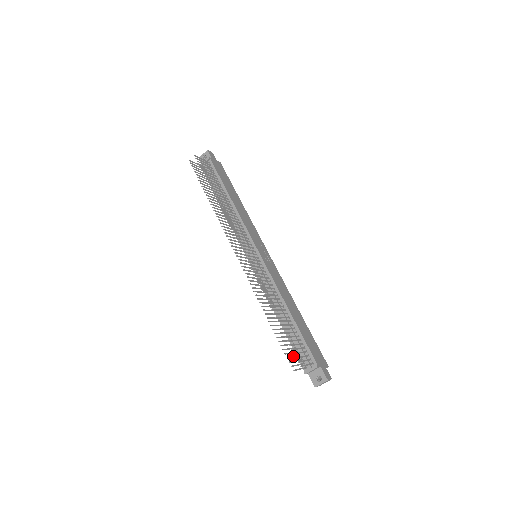
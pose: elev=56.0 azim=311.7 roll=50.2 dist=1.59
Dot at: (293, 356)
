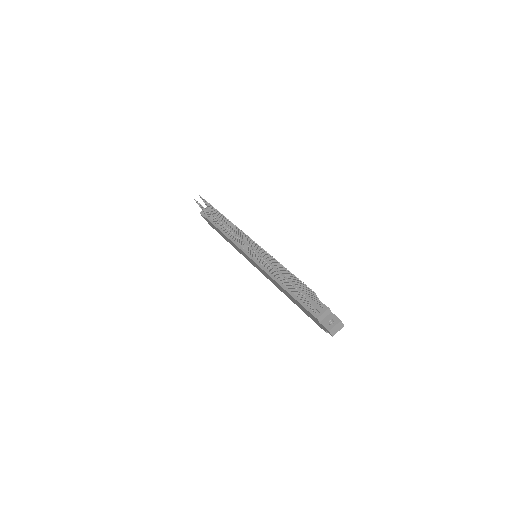
Dot at: occluded
